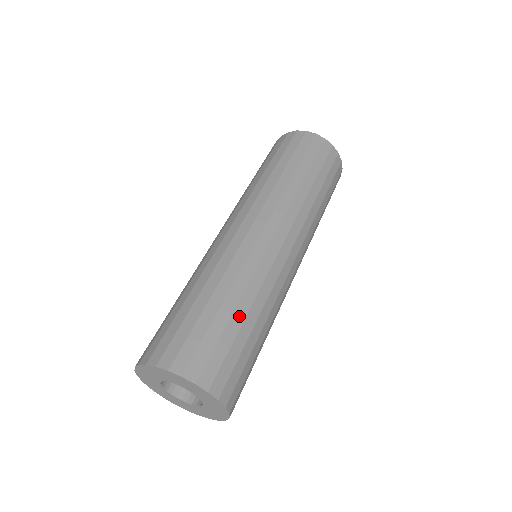
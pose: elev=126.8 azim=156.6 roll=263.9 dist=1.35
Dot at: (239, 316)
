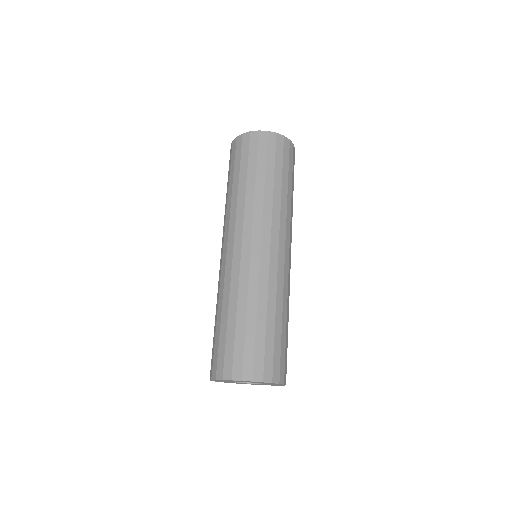
Dot at: (241, 319)
